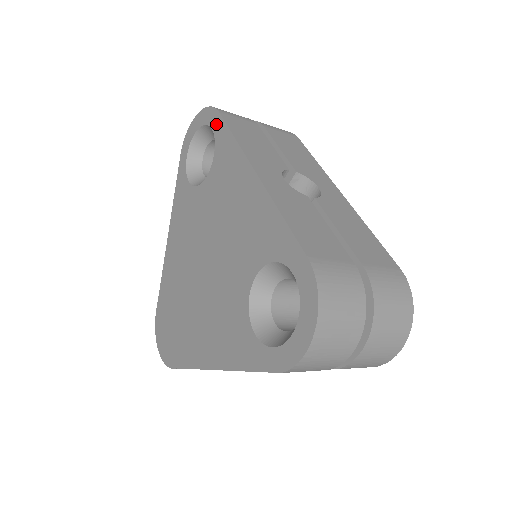
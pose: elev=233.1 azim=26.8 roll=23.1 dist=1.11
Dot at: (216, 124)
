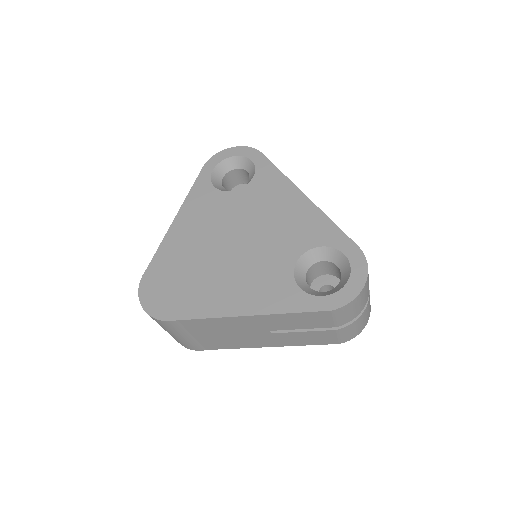
Dot at: (258, 159)
